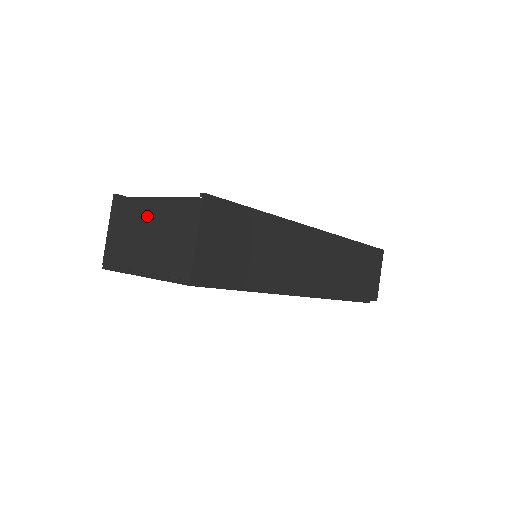
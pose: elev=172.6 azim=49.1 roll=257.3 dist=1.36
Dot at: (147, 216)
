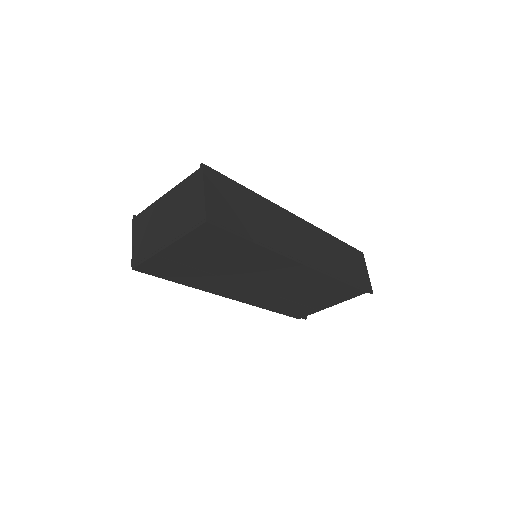
Dot at: (163, 208)
